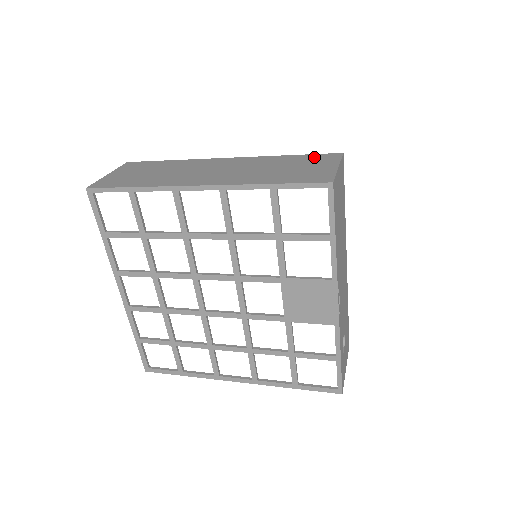
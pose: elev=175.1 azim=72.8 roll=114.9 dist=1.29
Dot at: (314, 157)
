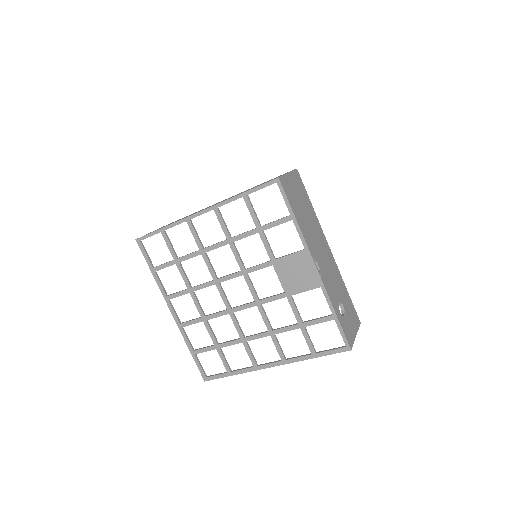
Dot at: occluded
